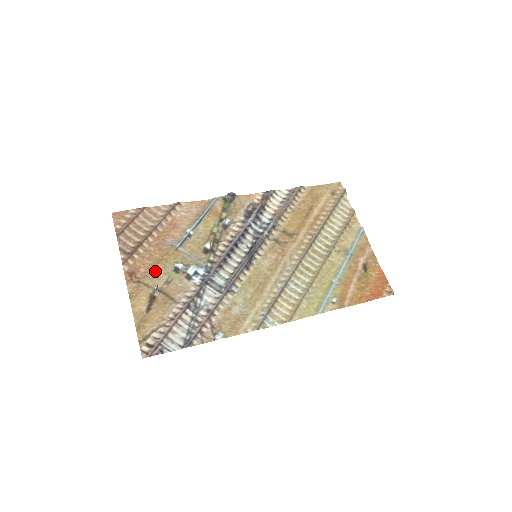
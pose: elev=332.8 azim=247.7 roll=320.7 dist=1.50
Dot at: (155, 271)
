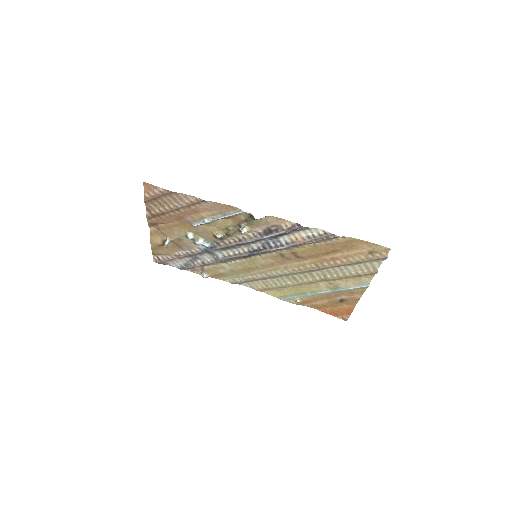
Dot at: (171, 230)
